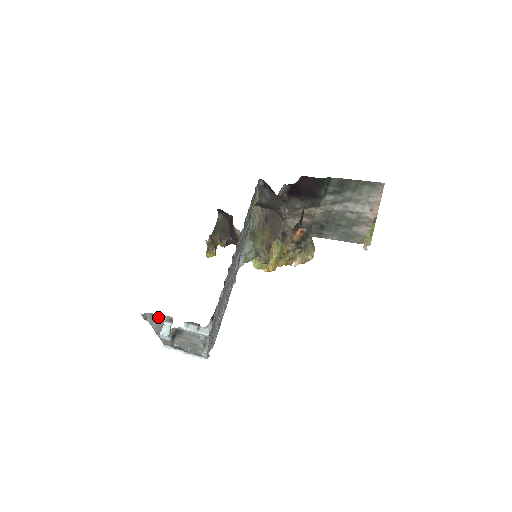
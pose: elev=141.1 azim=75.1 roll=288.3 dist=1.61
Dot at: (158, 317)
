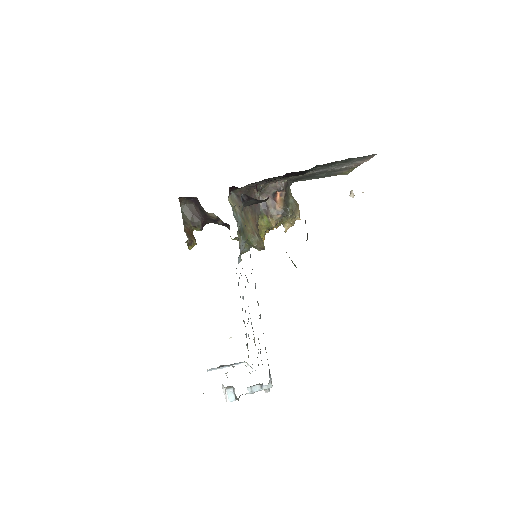
Dot at: occluded
